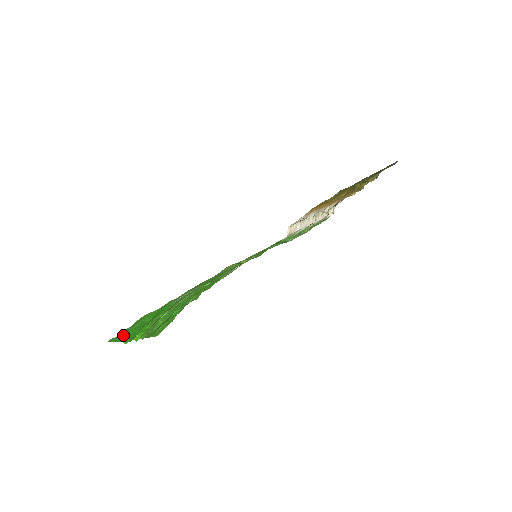
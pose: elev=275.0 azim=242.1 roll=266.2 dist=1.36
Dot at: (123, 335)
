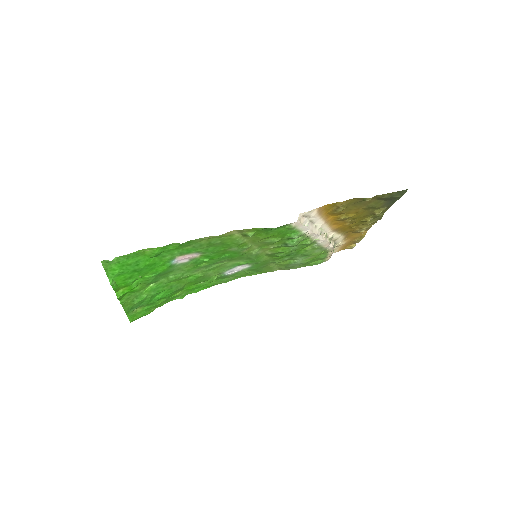
Dot at: (115, 266)
